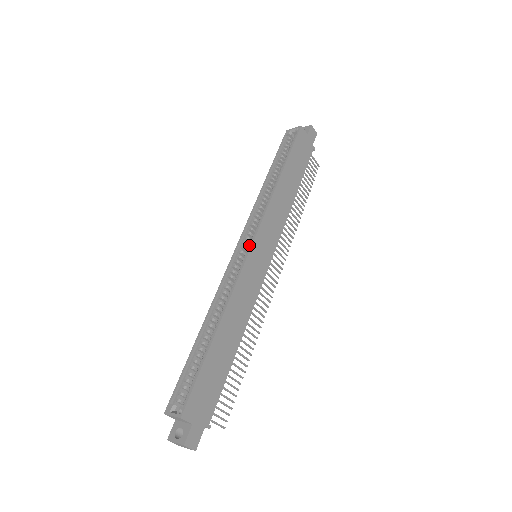
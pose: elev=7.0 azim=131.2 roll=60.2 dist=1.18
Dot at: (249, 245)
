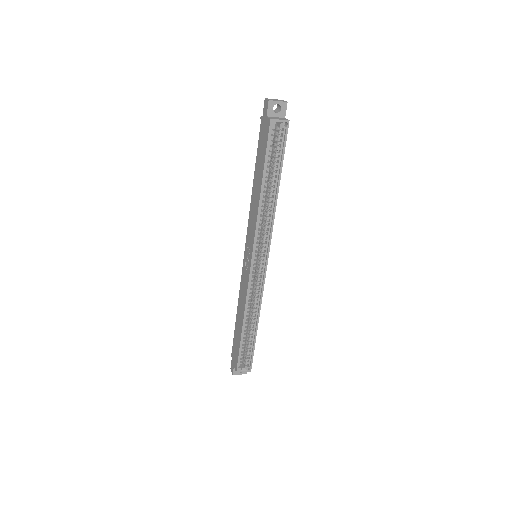
Dot at: (263, 262)
